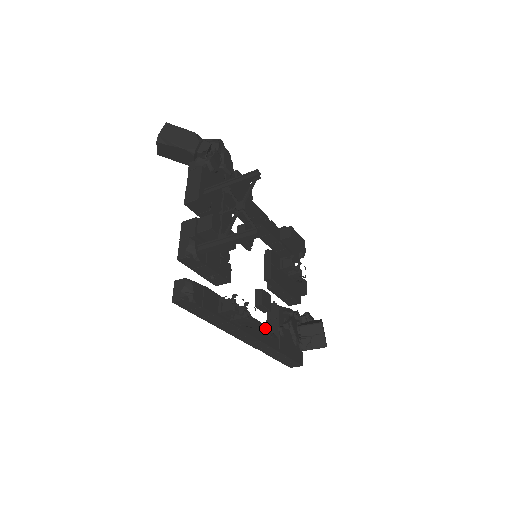
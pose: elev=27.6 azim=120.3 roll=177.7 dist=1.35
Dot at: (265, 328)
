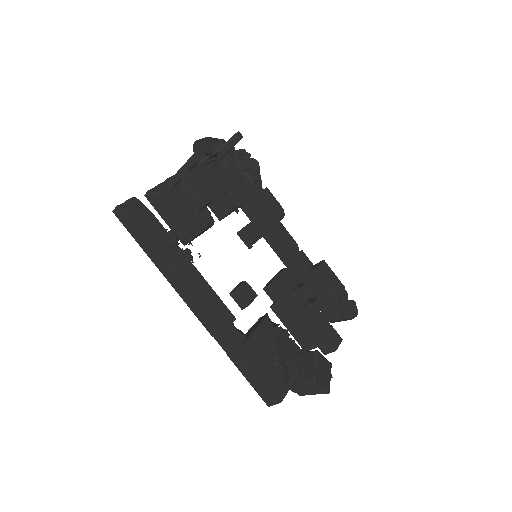
Dot at: (226, 310)
